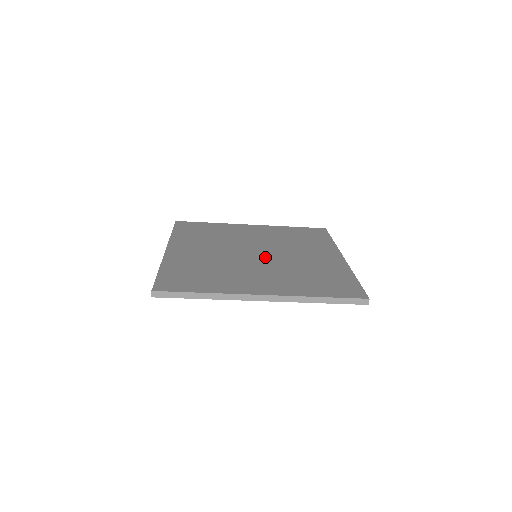
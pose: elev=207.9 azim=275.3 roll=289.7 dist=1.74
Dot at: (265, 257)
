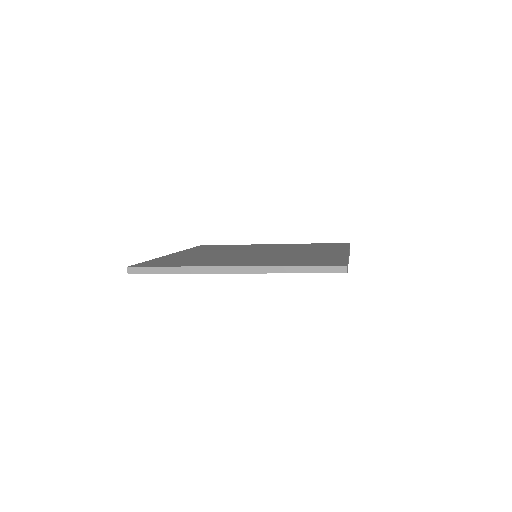
Dot at: (262, 254)
